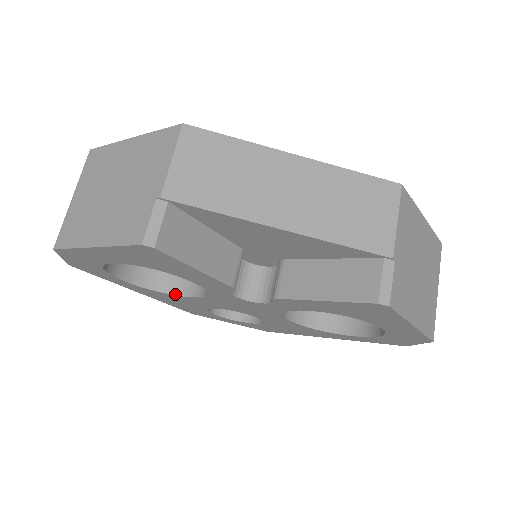
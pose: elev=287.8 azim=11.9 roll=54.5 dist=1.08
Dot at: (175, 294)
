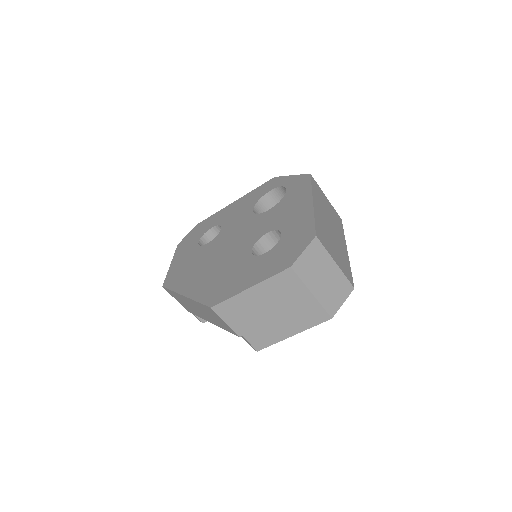
Dot at: occluded
